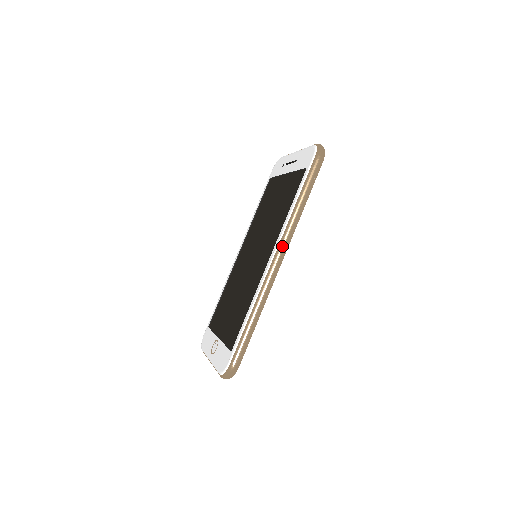
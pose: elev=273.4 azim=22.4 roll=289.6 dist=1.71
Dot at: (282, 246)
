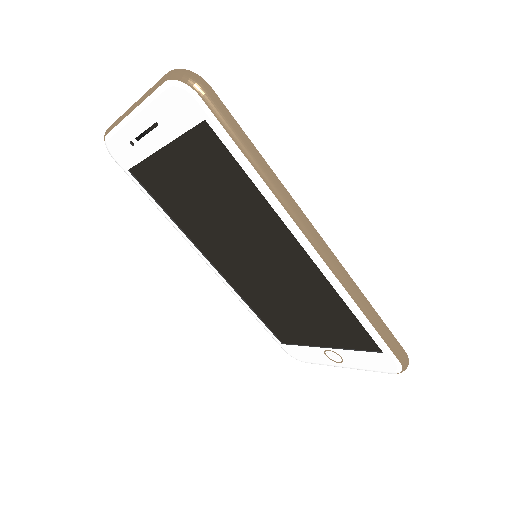
Dot at: (306, 227)
